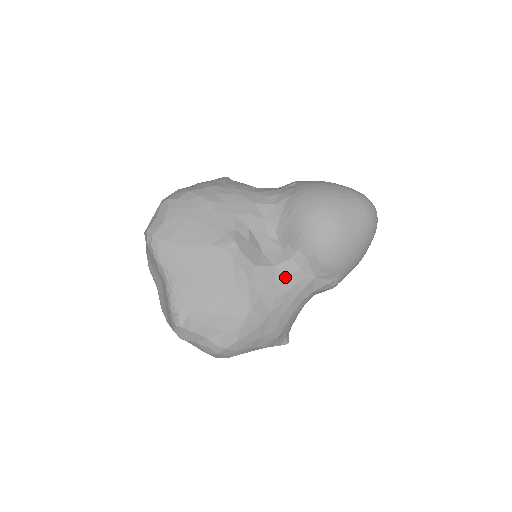
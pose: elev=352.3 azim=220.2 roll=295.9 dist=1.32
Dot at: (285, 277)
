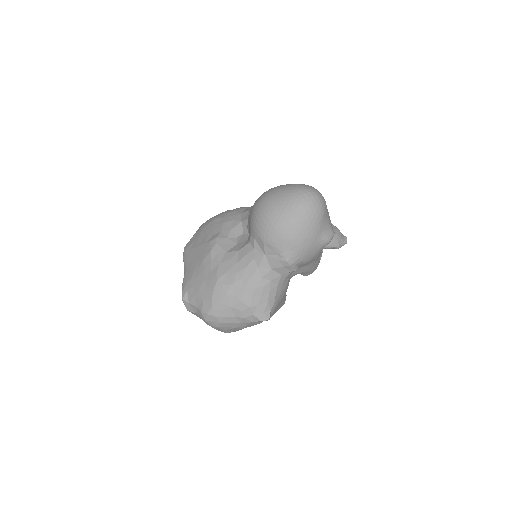
Dot at: (244, 257)
